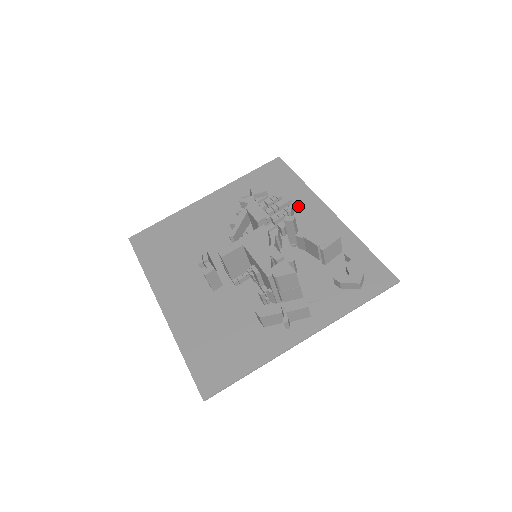
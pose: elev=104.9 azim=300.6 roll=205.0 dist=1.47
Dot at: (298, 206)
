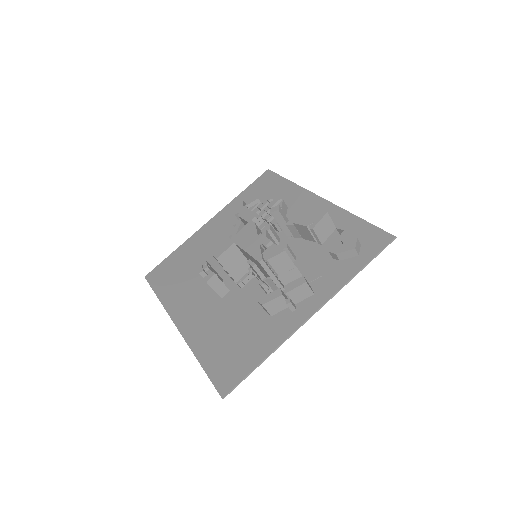
Dot at: (290, 203)
